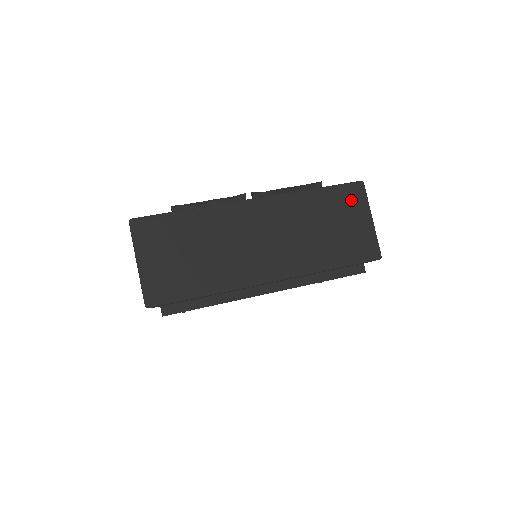
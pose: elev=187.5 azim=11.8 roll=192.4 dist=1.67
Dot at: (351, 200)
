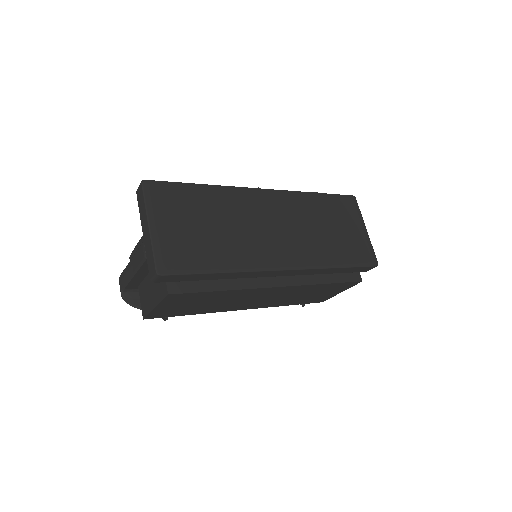
Dot at: (348, 209)
